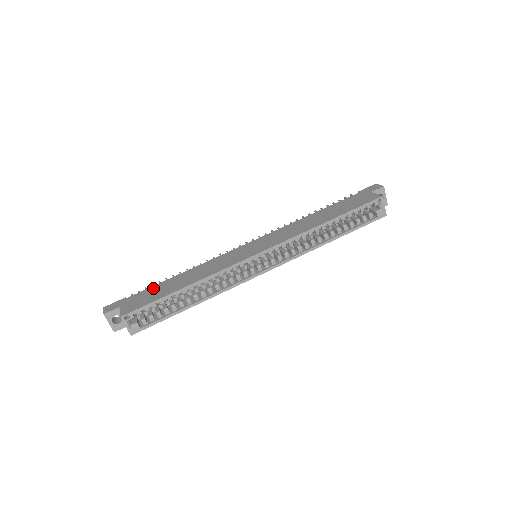
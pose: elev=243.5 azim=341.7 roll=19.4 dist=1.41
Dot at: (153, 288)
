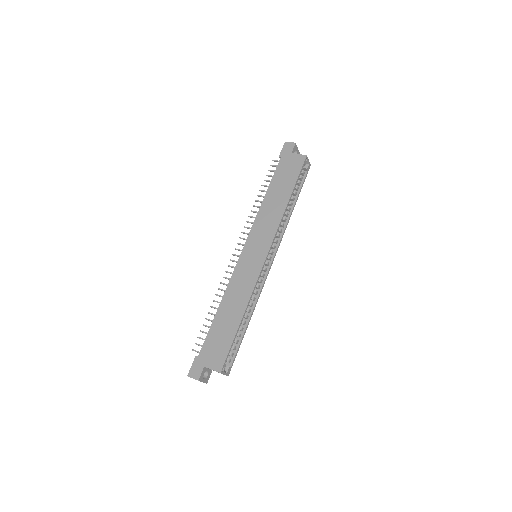
Dot at: (212, 334)
